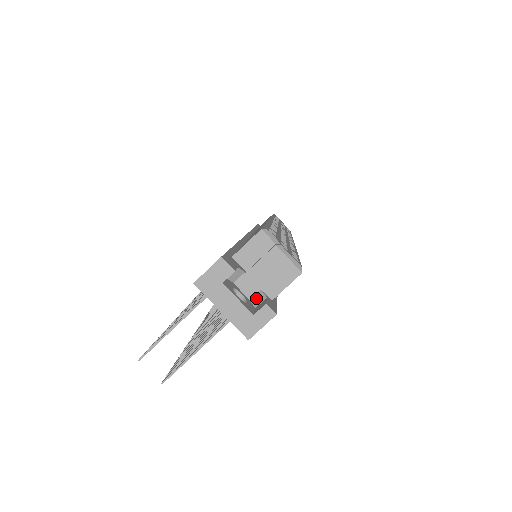
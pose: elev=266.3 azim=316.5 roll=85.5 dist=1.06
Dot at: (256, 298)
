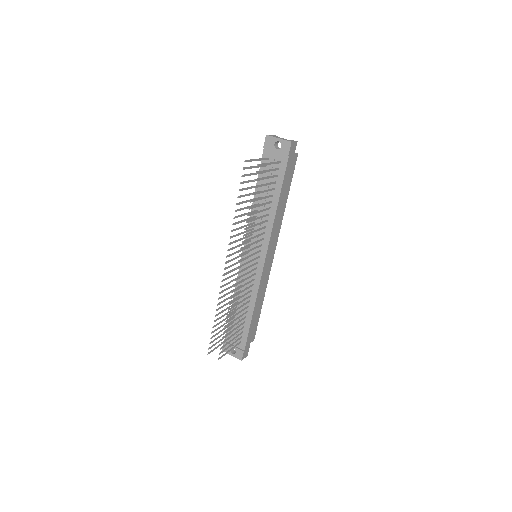
Dot at: occluded
